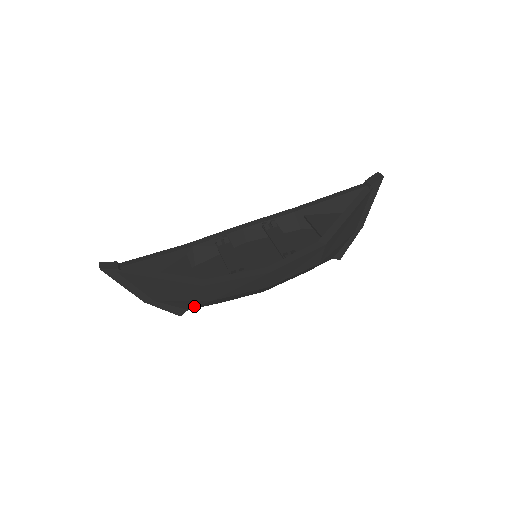
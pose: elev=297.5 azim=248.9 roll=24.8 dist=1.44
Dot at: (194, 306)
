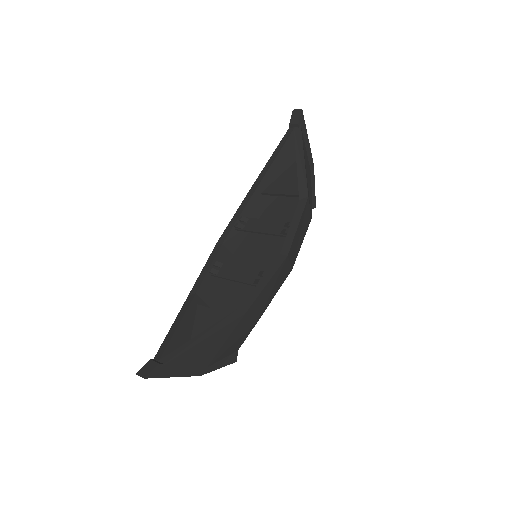
Dot at: (242, 342)
